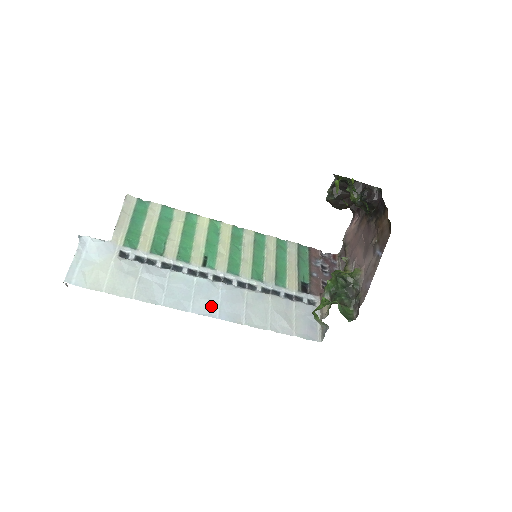
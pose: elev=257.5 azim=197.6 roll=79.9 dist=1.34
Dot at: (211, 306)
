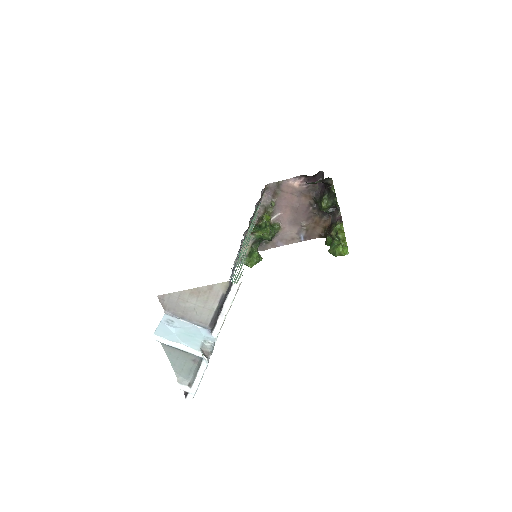
Dot at: occluded
